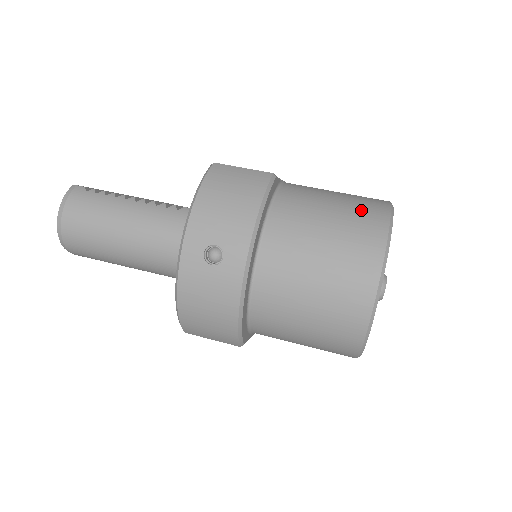
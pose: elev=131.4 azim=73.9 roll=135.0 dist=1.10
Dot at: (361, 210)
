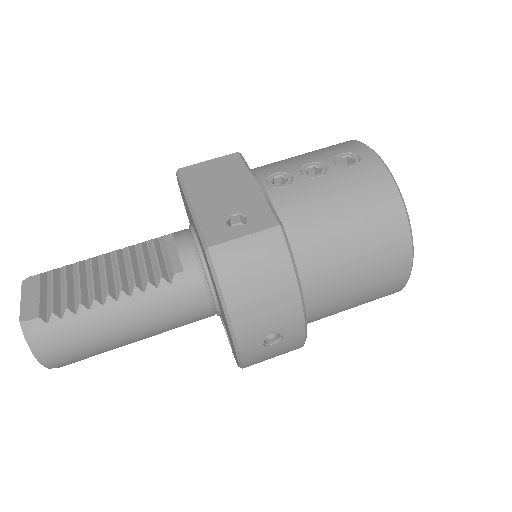
Dot at: (373, 206)
